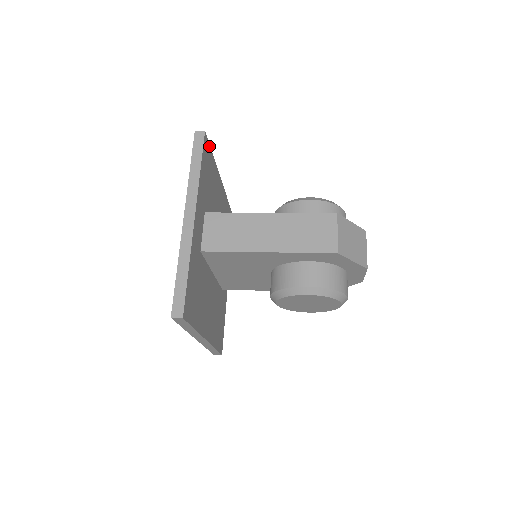
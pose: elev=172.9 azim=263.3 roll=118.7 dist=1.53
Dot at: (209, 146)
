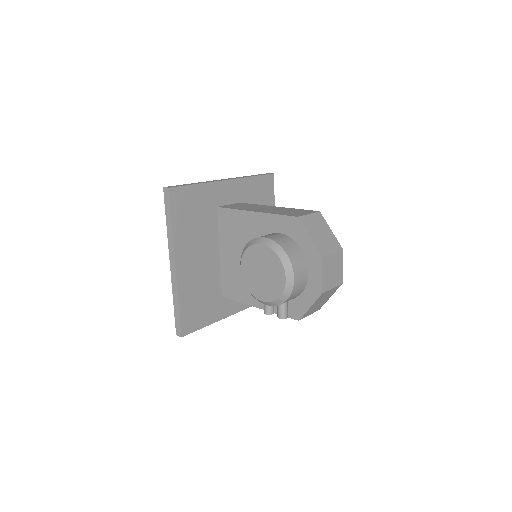
Dot at: (273, 189)
